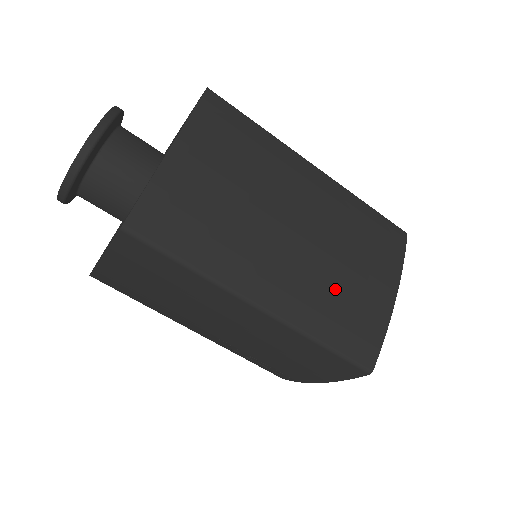
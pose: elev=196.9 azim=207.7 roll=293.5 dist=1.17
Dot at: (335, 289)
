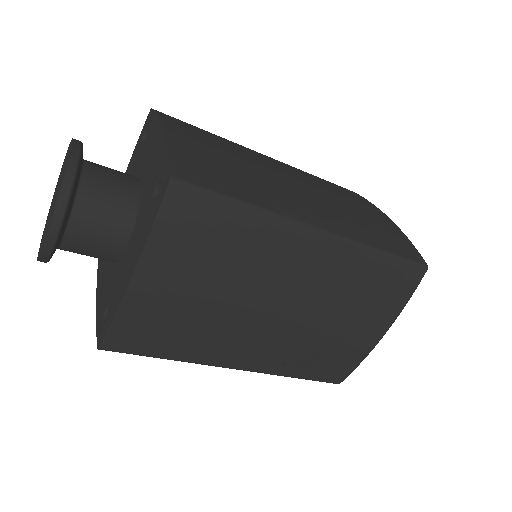
Dot at: (353, 214)
